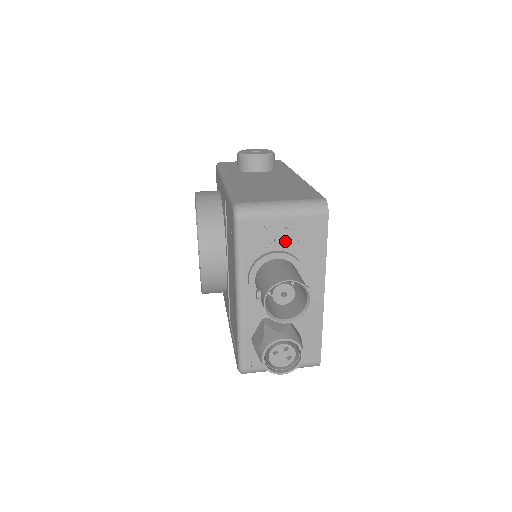
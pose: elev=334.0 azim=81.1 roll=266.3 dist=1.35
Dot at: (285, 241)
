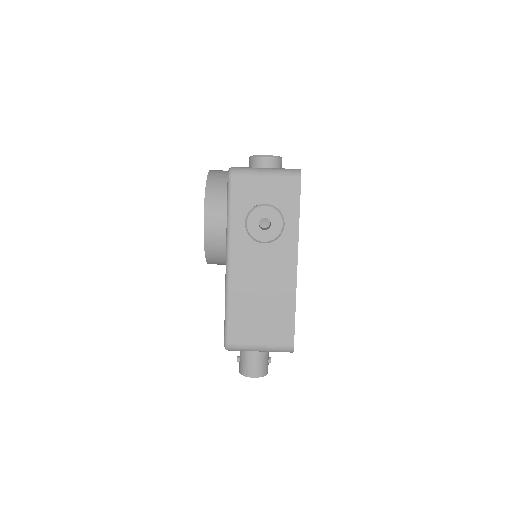
Dot at: occluded
